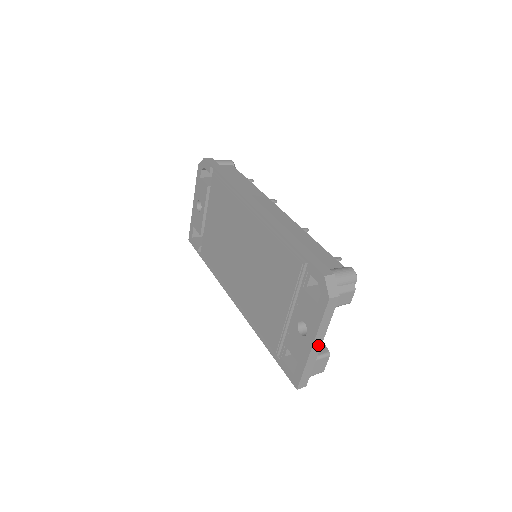
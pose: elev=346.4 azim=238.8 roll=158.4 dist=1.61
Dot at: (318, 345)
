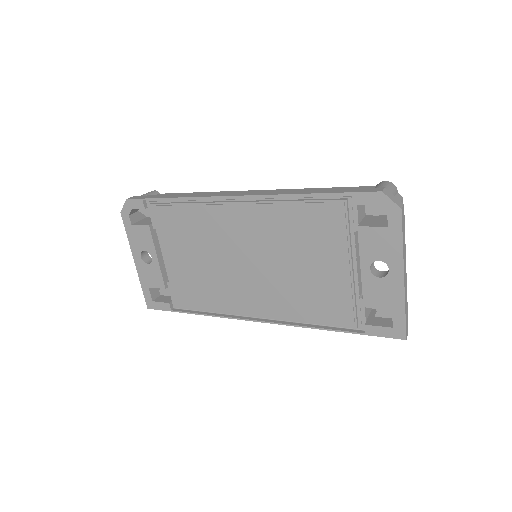
Dot at: (405, 274)
